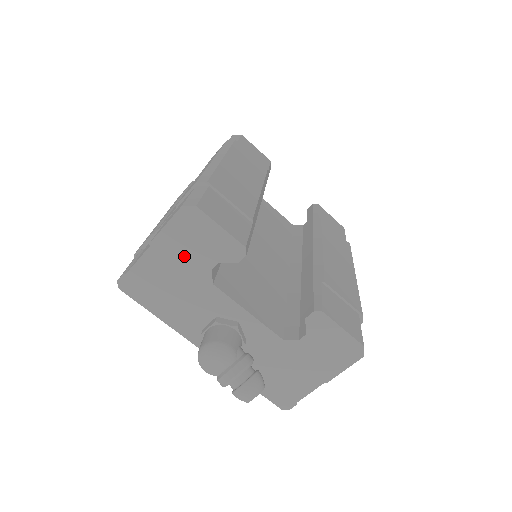
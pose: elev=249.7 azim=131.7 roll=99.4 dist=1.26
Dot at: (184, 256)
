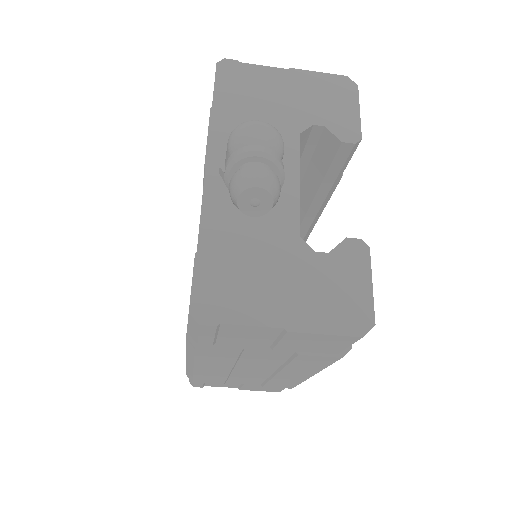
Dot at: (305, 98)
